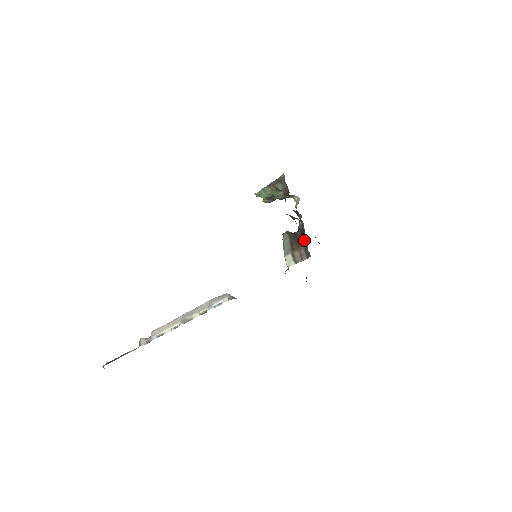
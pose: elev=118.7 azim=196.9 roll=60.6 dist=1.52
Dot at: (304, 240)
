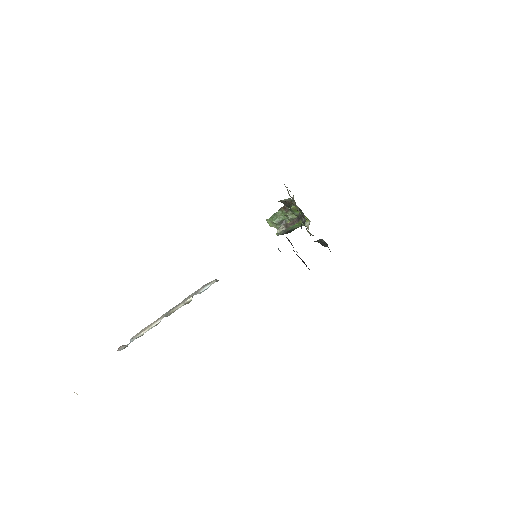
Dot at: occluded
